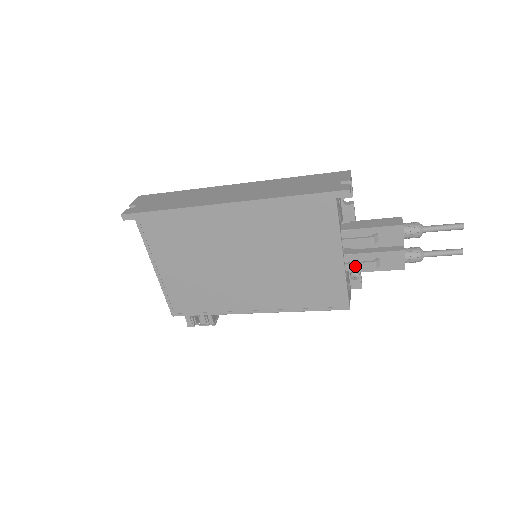
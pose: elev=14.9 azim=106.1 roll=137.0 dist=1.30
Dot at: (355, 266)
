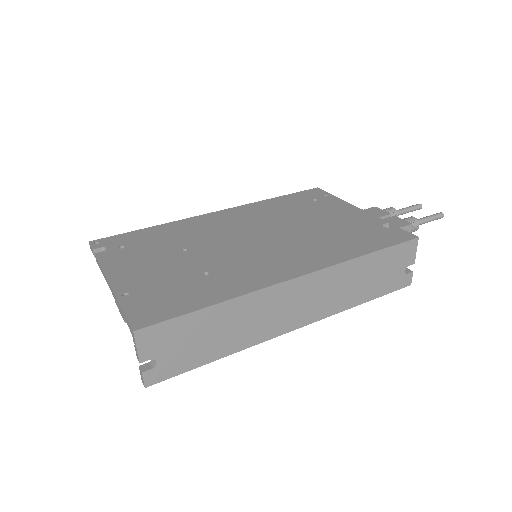
Dot at: occluded
